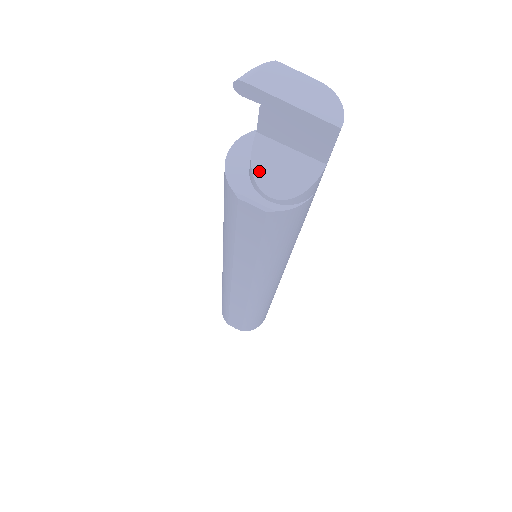
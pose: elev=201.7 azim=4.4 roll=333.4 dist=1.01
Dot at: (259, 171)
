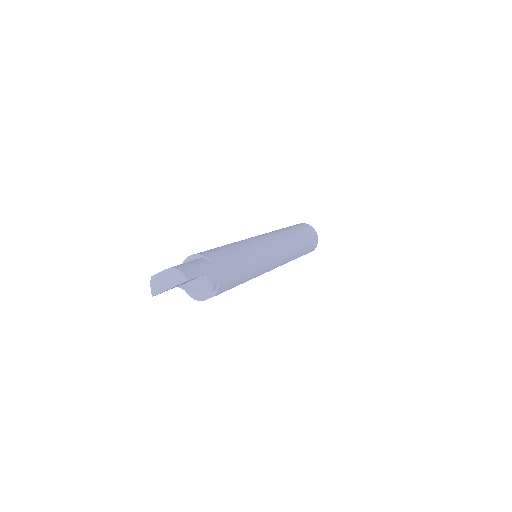
Dot at: (195, 292)
